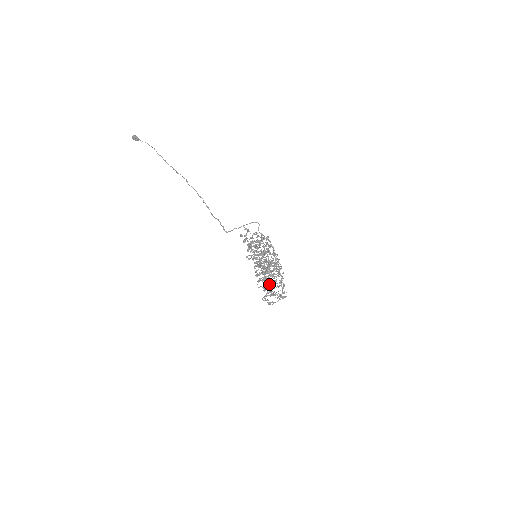
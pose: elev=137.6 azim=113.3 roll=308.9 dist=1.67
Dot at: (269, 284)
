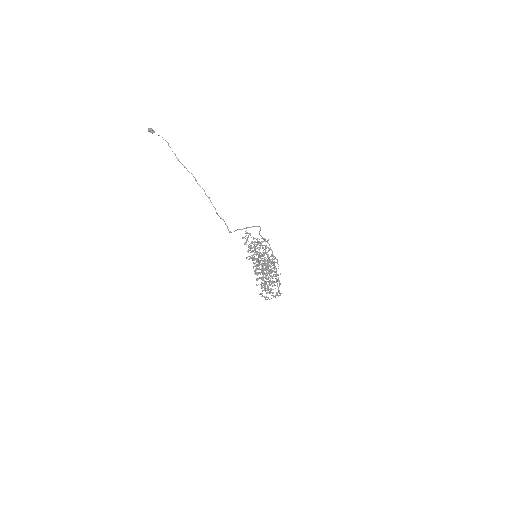
Dot at: occluded
